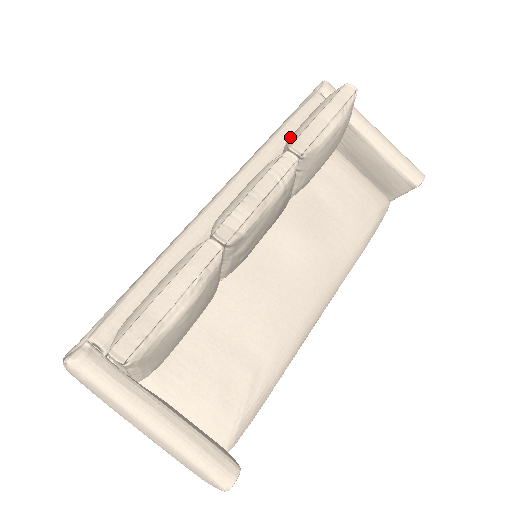
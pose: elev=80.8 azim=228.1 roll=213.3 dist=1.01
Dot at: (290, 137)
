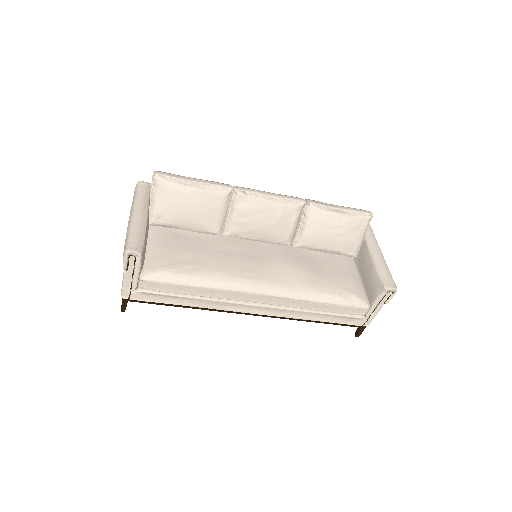
Dot at: occluded
